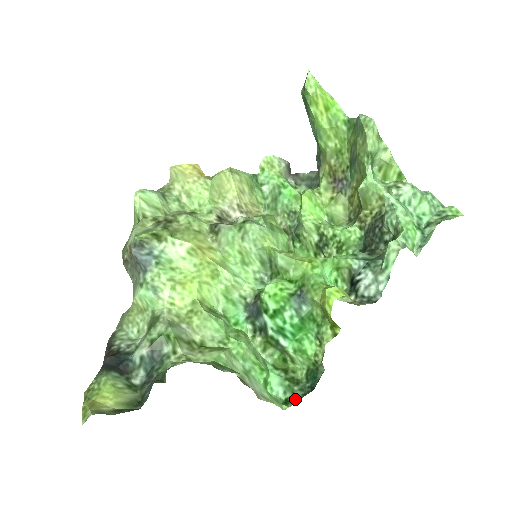
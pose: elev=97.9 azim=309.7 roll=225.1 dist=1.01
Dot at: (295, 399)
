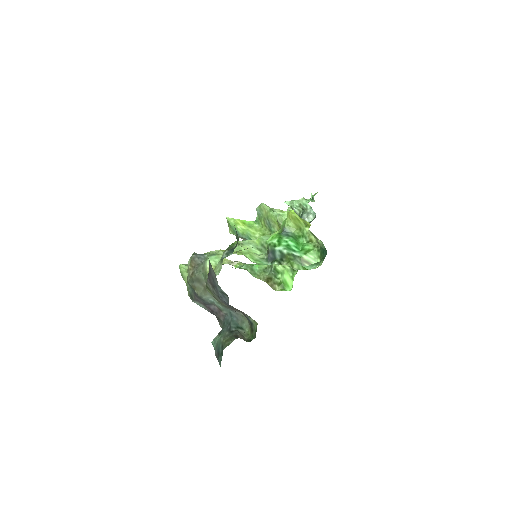
Dot at: occluded
